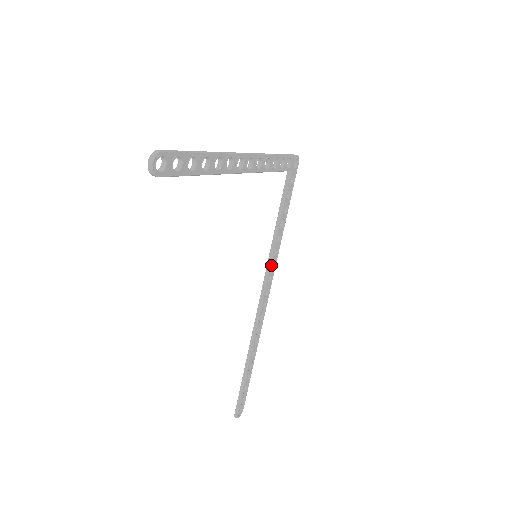
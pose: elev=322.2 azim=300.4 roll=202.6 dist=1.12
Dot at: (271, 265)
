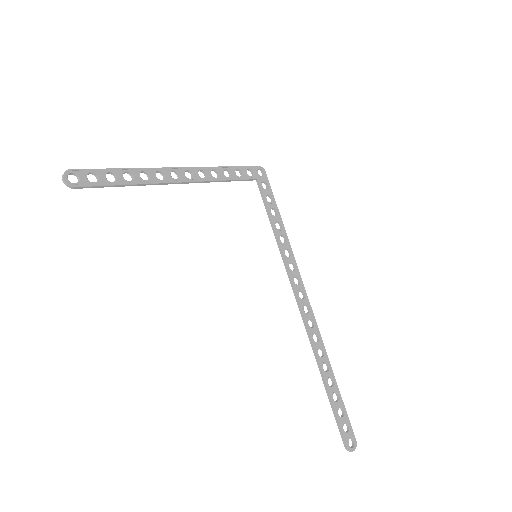
Dot at: occluded
